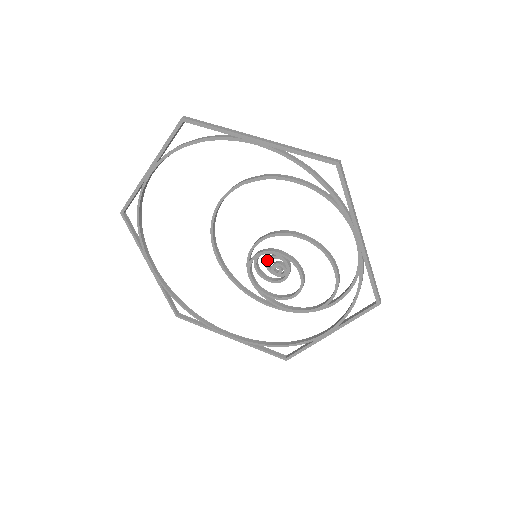
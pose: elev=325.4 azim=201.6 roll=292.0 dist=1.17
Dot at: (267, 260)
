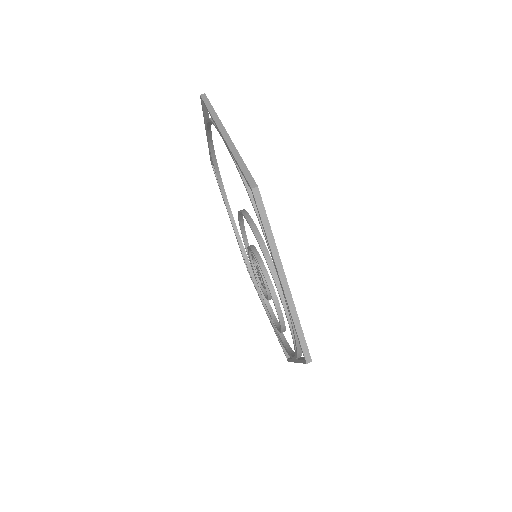
Dot at: (258, 269)
